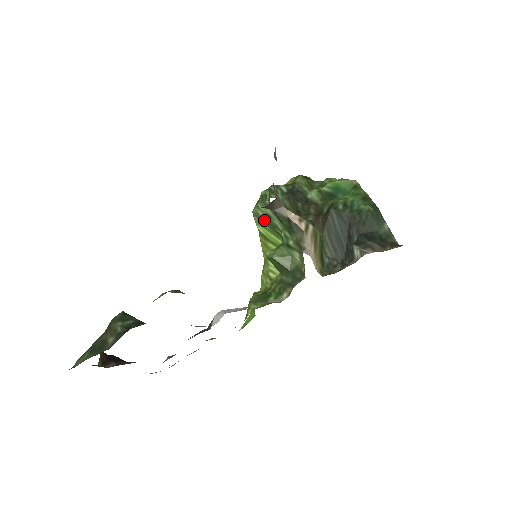
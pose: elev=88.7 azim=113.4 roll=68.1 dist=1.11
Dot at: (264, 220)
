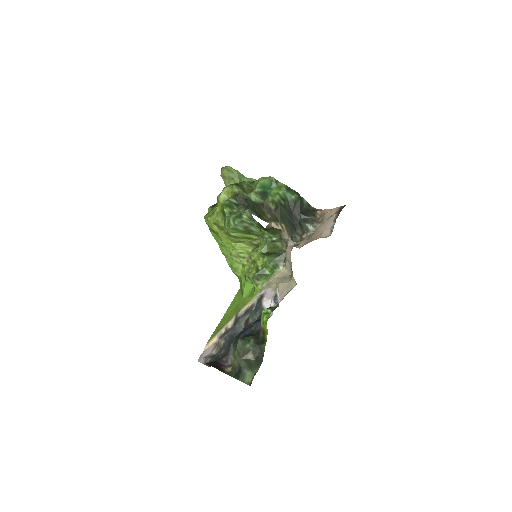
Dot at: (241, 230)
